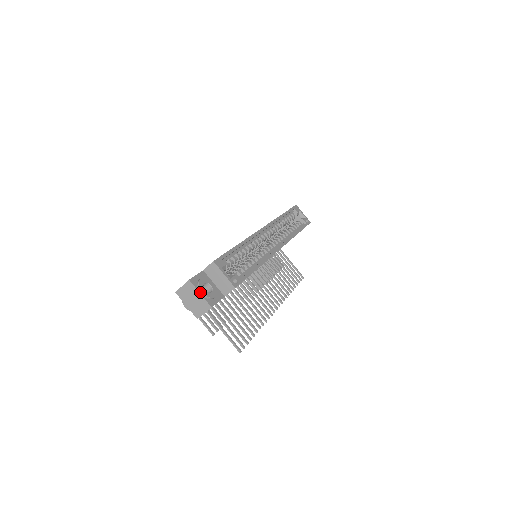
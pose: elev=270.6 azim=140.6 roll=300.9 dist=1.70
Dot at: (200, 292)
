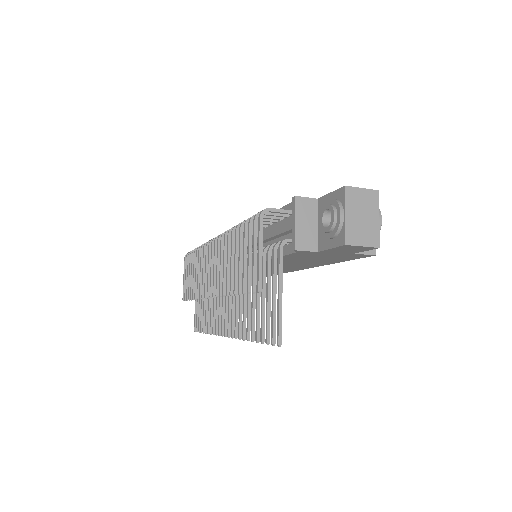
Dot at: (380, 217)
